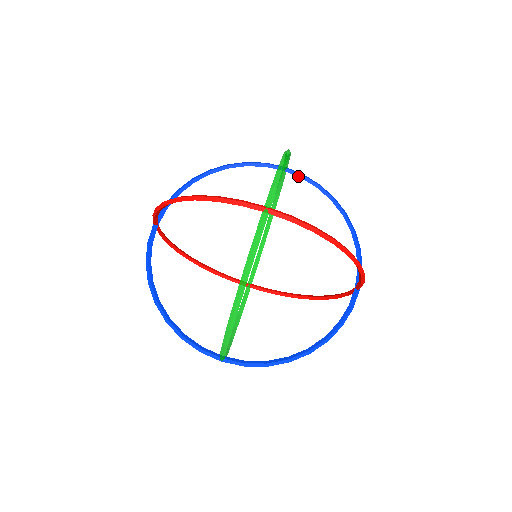
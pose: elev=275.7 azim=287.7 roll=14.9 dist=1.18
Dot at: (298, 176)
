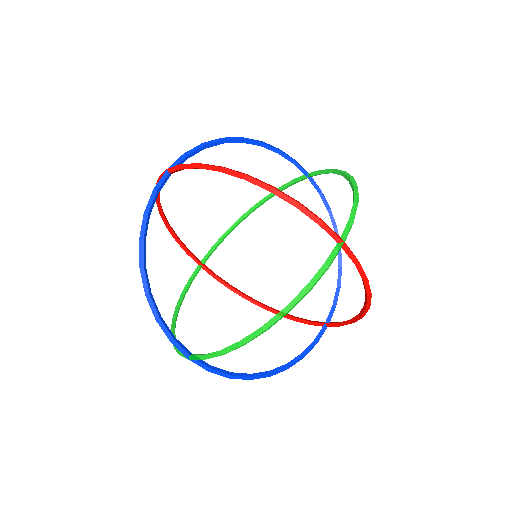
Dot at: (317, 189)
